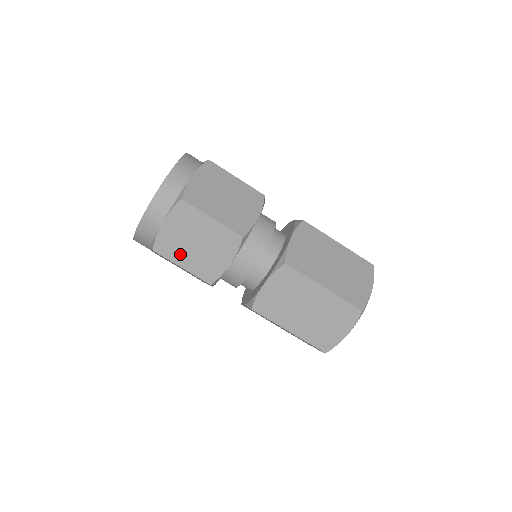
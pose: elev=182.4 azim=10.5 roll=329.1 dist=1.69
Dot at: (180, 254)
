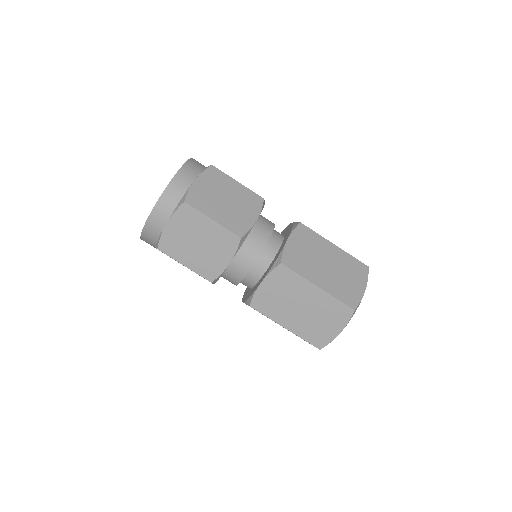
Dot at: (183, 253)
